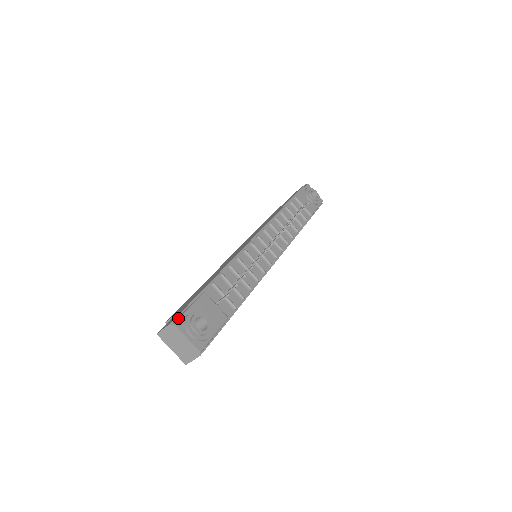
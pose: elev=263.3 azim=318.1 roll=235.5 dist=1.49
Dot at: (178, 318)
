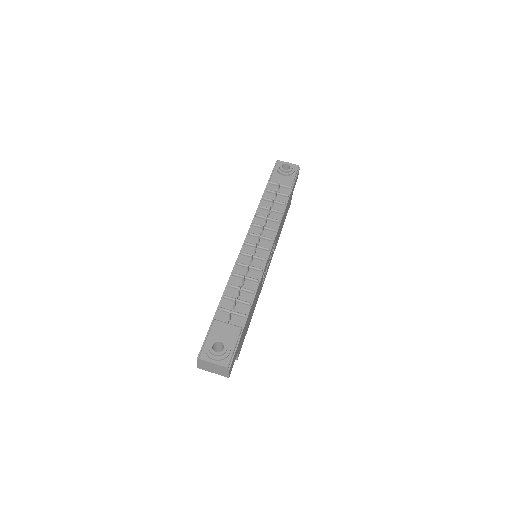
Dot at: (200, 352)
